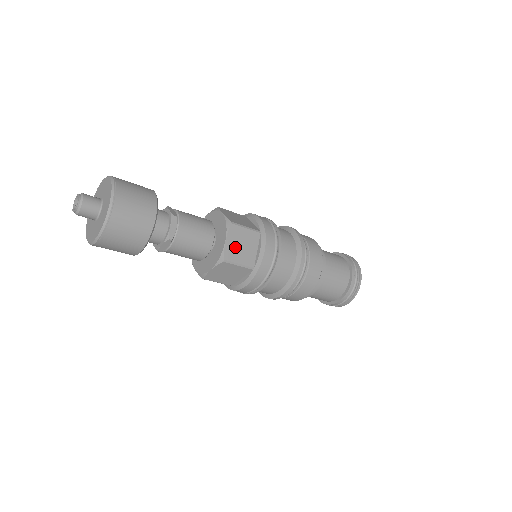
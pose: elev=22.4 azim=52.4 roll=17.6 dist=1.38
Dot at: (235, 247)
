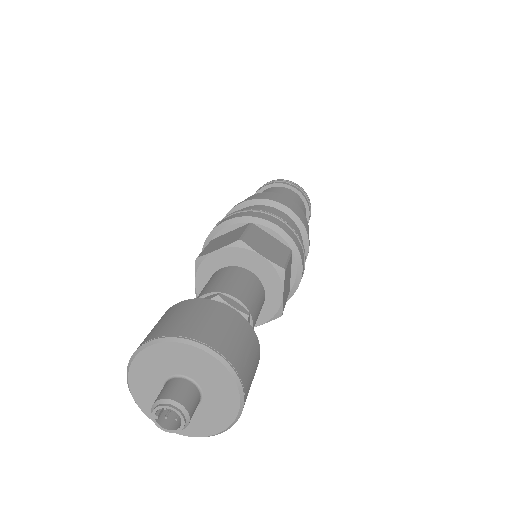
Dot at: (285, 291)
